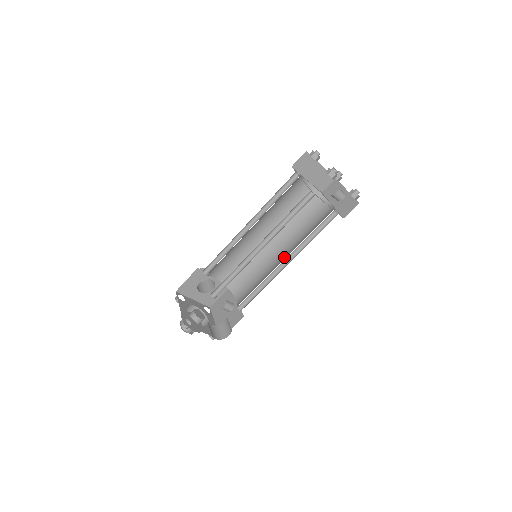
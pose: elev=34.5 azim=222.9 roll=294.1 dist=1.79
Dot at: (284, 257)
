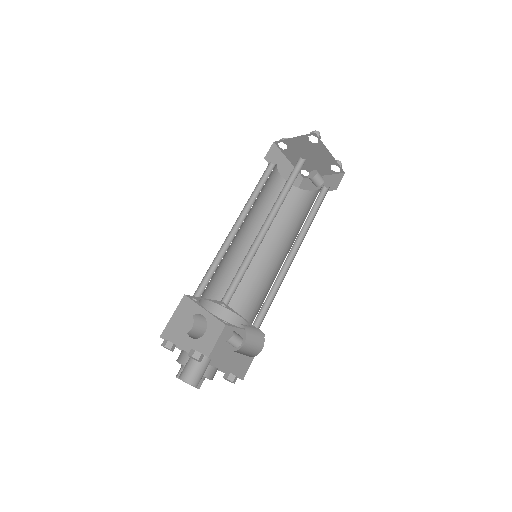
Dot at: (287, 252)
